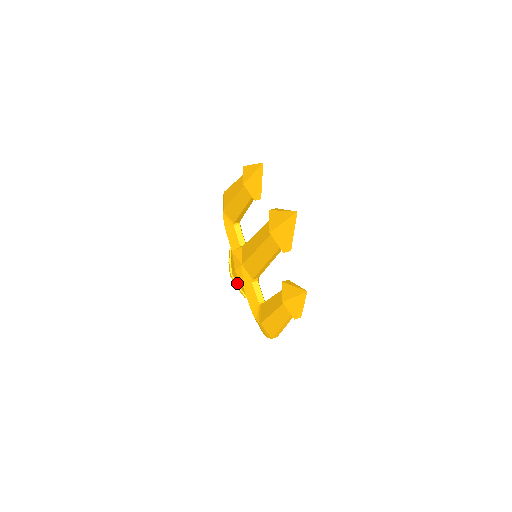
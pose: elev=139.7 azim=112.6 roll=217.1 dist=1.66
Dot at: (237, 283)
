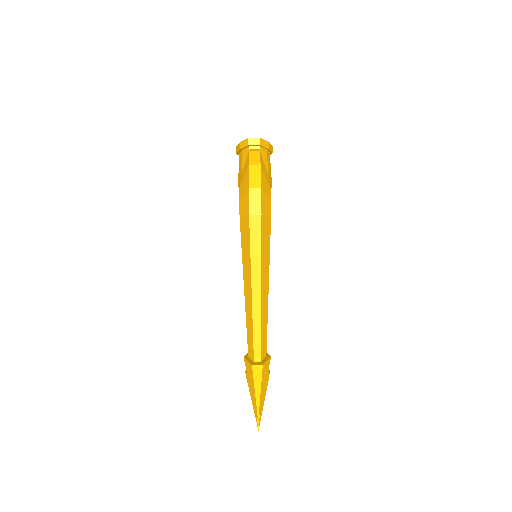
Dot at: occluded
